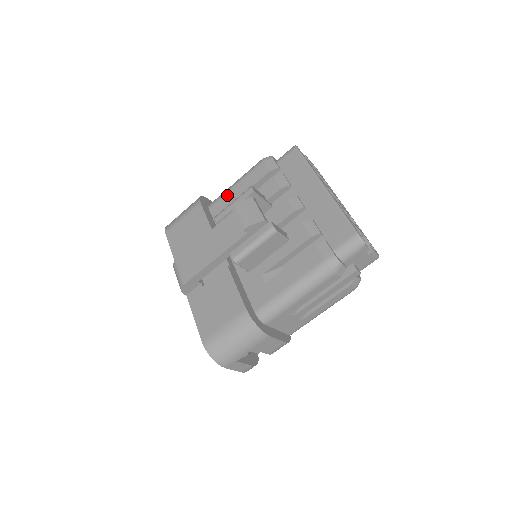
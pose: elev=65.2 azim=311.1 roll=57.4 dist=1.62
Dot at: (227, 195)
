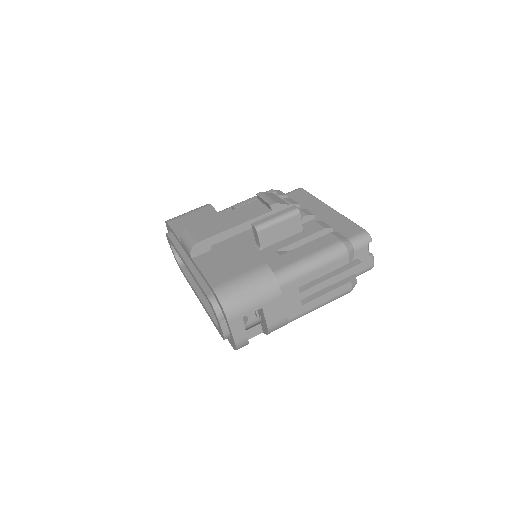
Dot at: occluded
